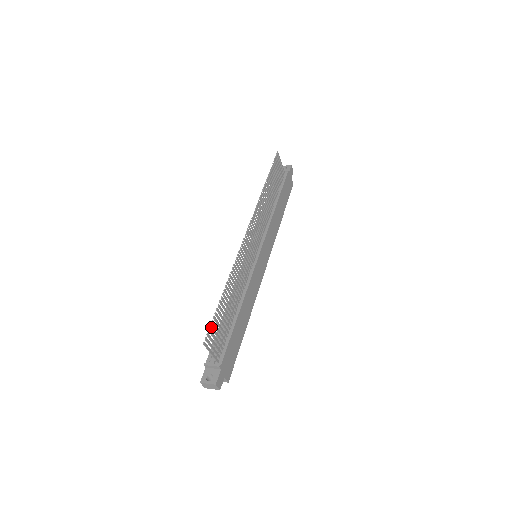
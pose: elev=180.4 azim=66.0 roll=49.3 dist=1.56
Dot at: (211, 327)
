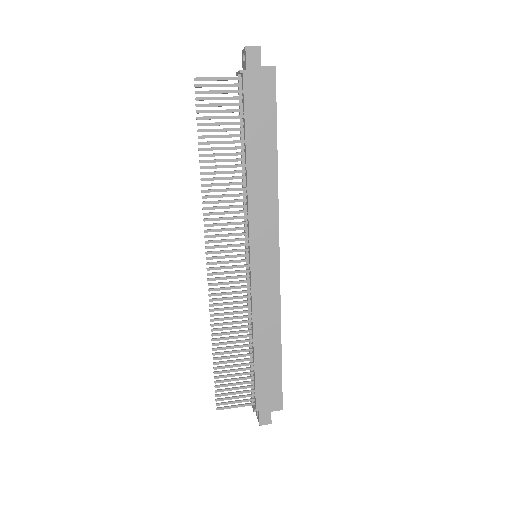
Dot at: occluded
